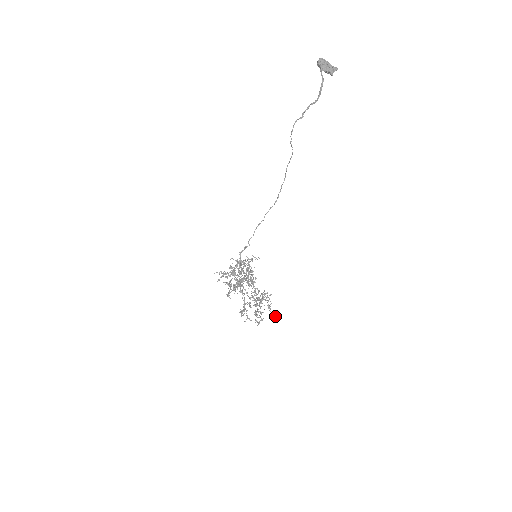
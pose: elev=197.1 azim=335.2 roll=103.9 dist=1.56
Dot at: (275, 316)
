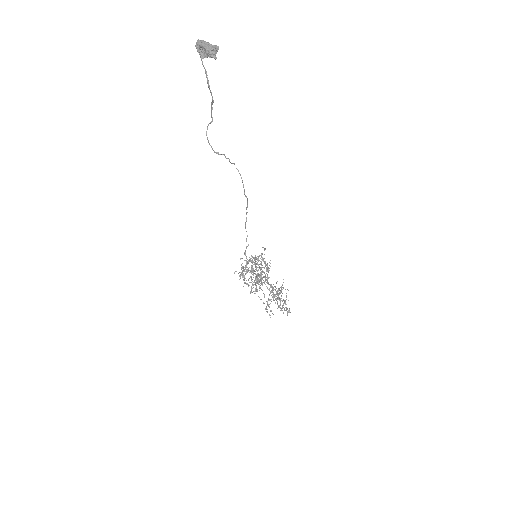
Dot at: occluded
